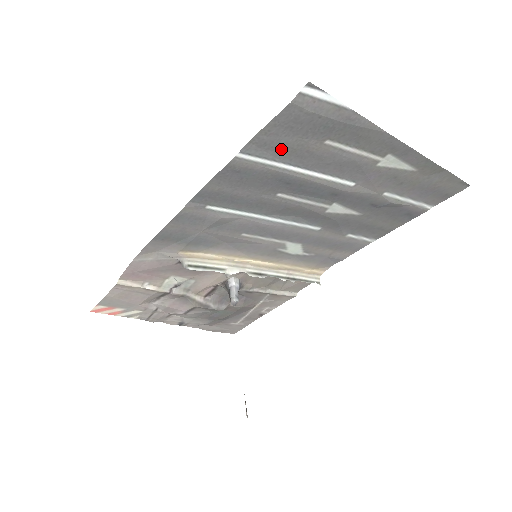
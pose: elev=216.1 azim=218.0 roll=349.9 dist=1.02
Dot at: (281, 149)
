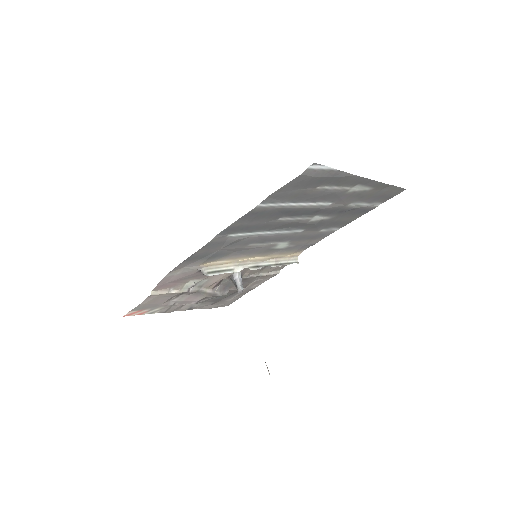
Dot at: (288, 196)
